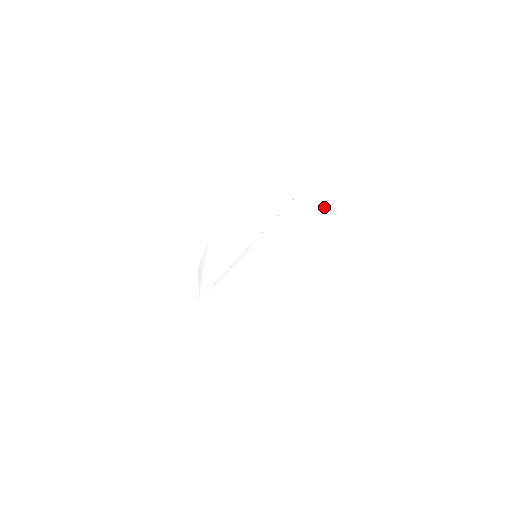
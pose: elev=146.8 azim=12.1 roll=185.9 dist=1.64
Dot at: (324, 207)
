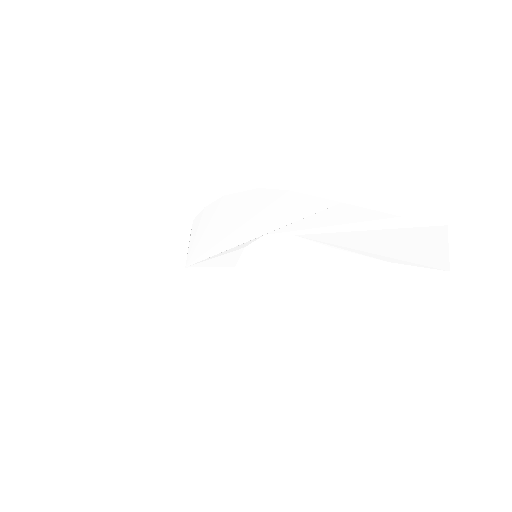
Dot at: (360, 243)
